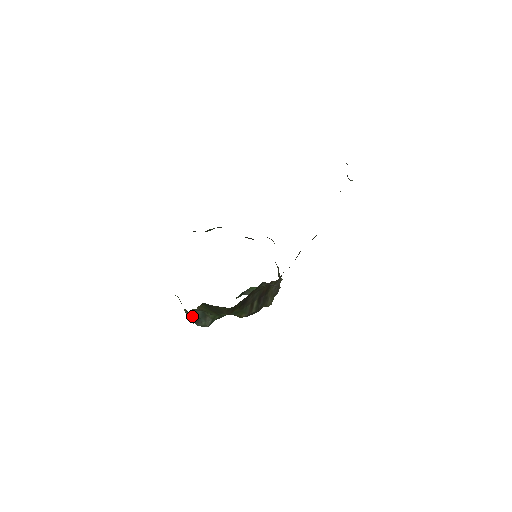
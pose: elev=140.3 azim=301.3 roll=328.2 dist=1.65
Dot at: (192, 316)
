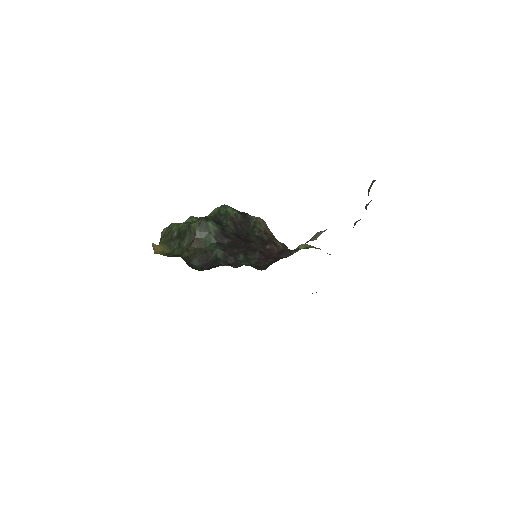
Dot at: occluded
